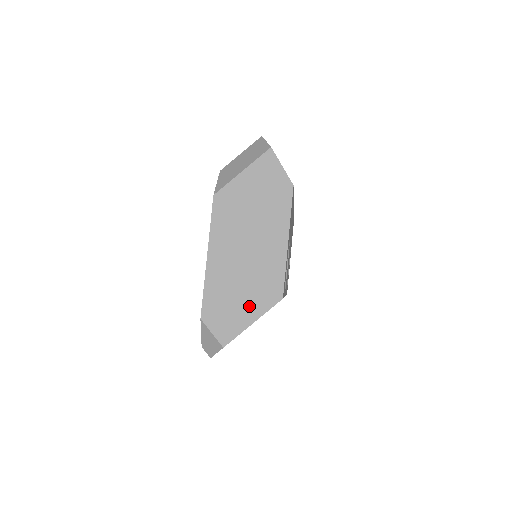
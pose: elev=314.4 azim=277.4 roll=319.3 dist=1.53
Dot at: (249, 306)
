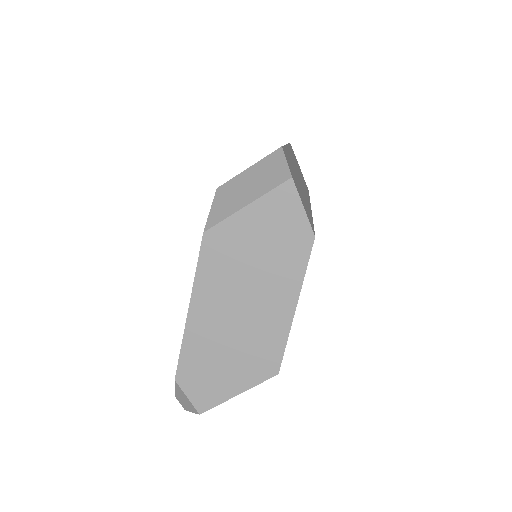
Dot at: (236, 375)
